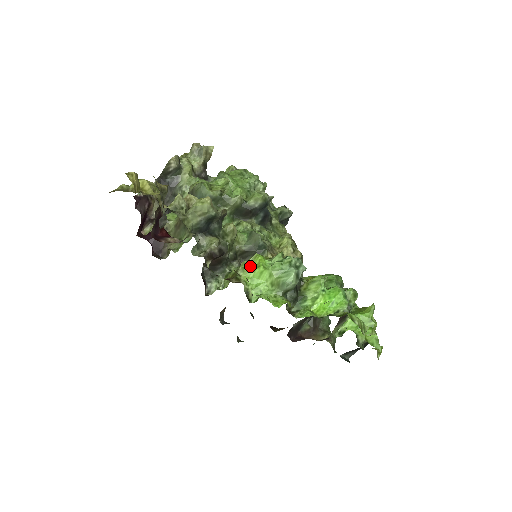
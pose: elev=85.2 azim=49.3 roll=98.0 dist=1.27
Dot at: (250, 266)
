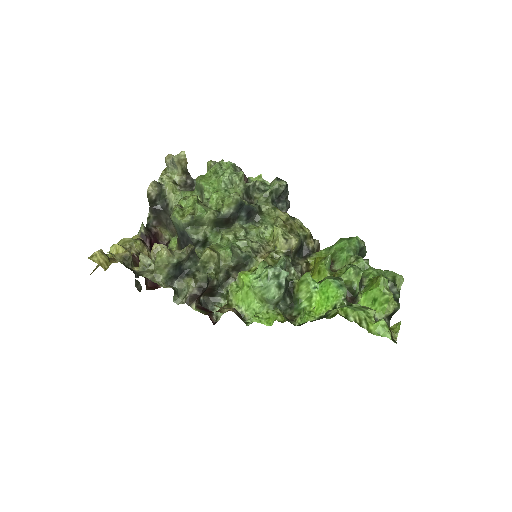
Dot at: (238, 287)
